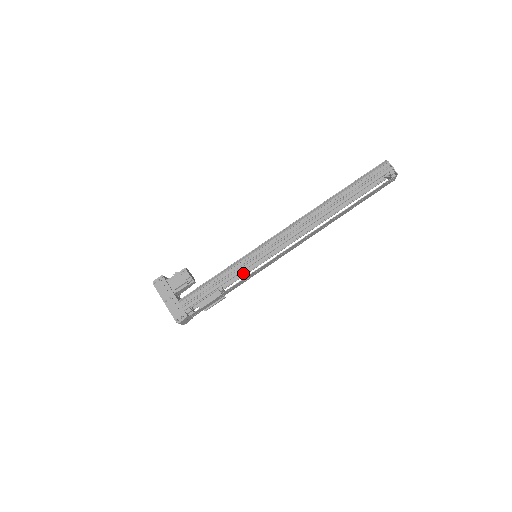
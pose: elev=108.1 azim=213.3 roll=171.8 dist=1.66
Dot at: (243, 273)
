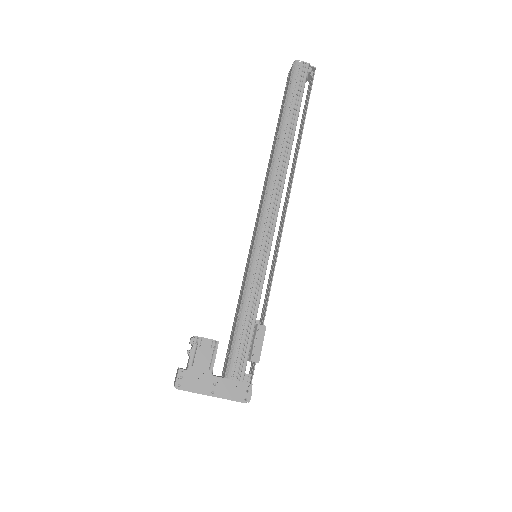
Dot at: occluded
